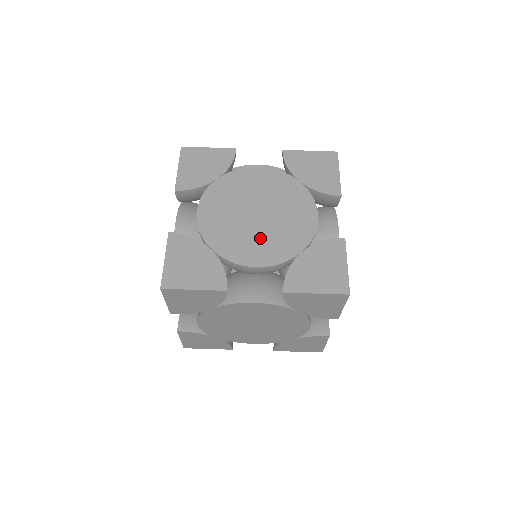
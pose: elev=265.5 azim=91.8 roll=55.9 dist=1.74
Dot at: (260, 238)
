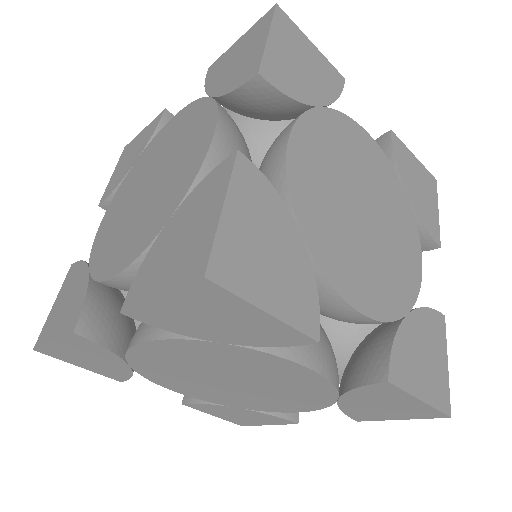
Dot at: (205, 388)
